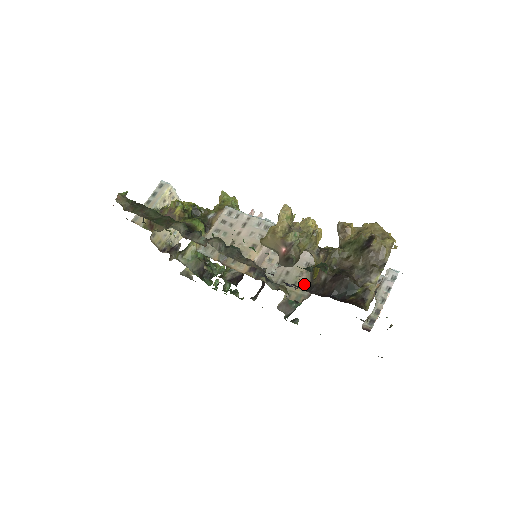
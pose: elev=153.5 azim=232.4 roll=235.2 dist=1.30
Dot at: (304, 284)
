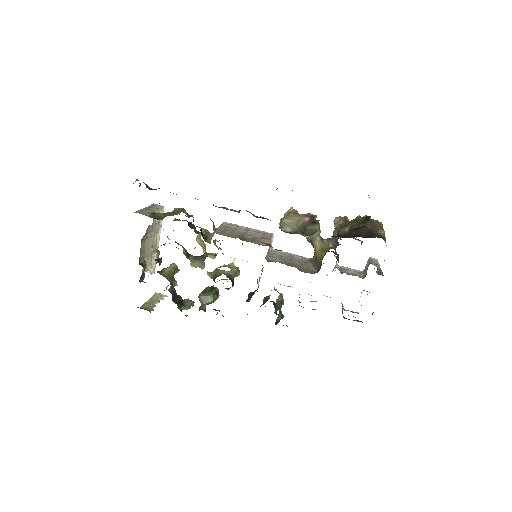
Dot at: (332, 236)
